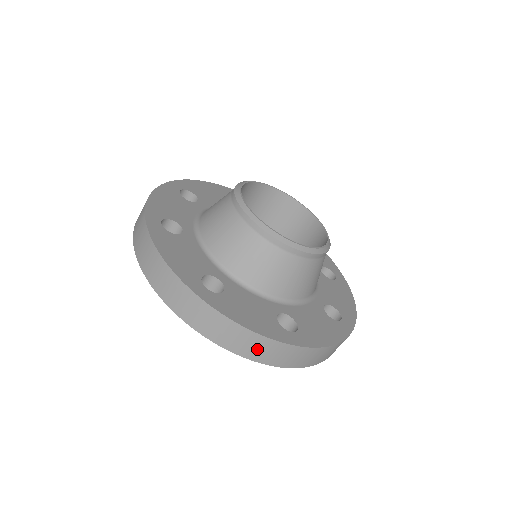
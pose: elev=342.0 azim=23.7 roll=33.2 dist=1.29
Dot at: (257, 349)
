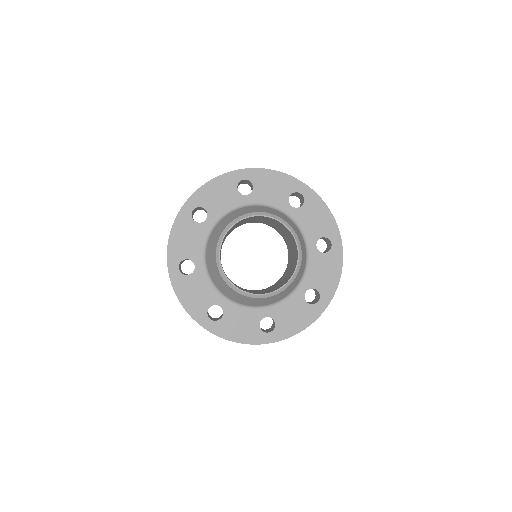
Dot at: occluded
